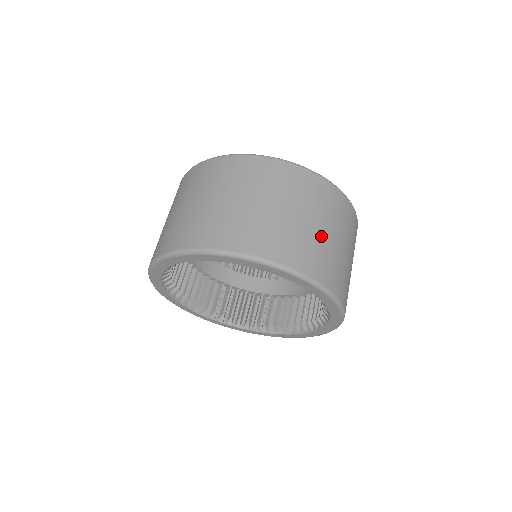
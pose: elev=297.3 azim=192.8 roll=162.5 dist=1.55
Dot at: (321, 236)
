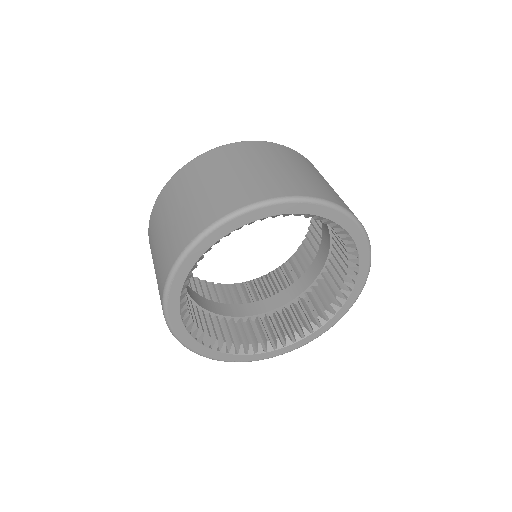
Dot at: occluded
